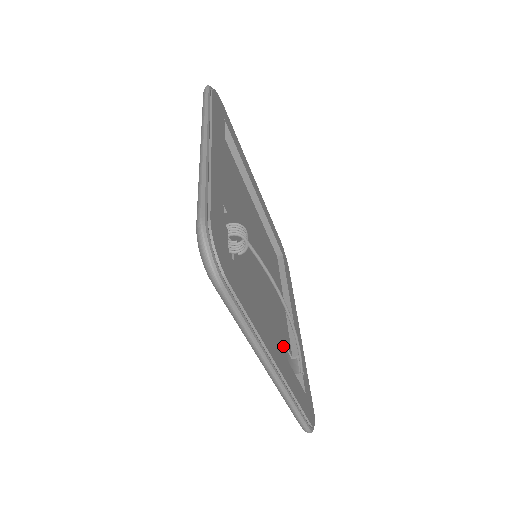
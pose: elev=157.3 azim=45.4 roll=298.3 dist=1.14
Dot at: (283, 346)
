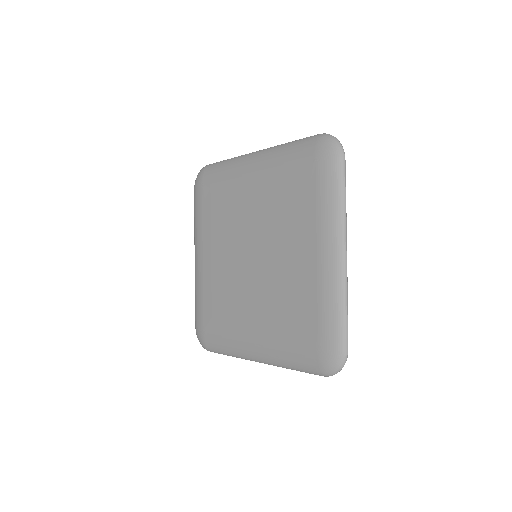
Dot at: occluded
